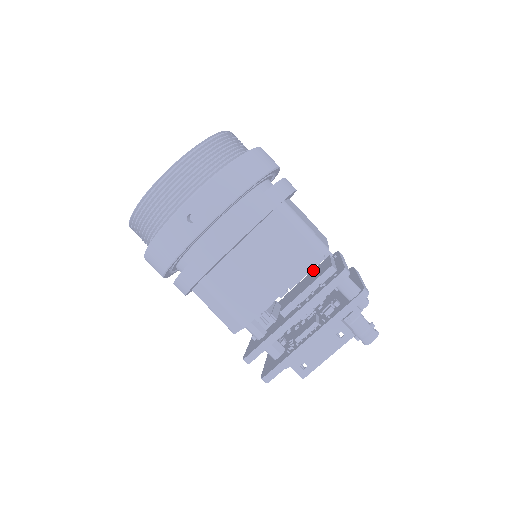
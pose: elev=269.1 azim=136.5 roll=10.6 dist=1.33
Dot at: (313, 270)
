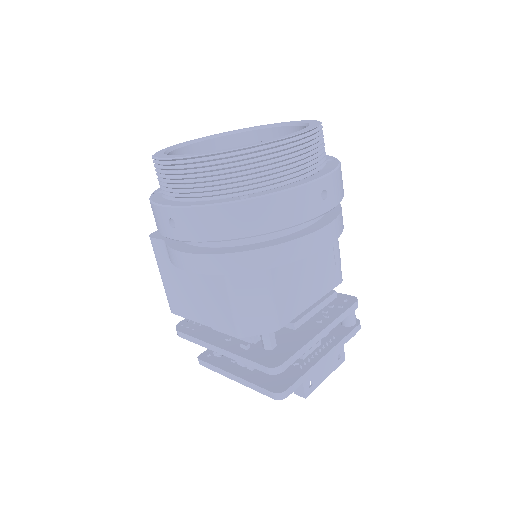
Dot at: occluded
